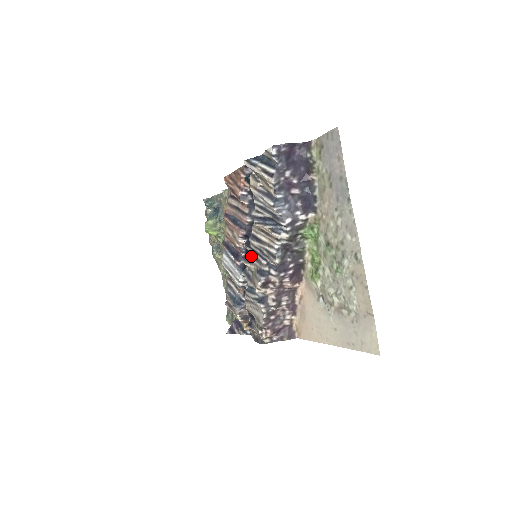
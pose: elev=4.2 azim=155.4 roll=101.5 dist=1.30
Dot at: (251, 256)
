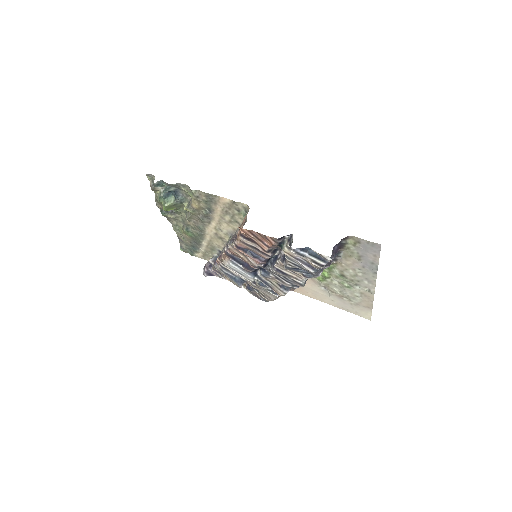
Dot at: (270, 275)
